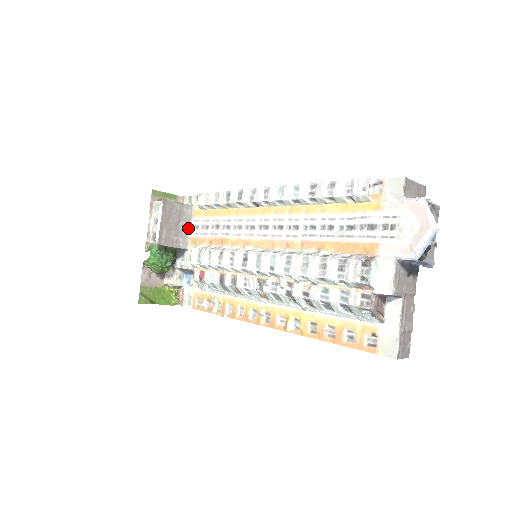
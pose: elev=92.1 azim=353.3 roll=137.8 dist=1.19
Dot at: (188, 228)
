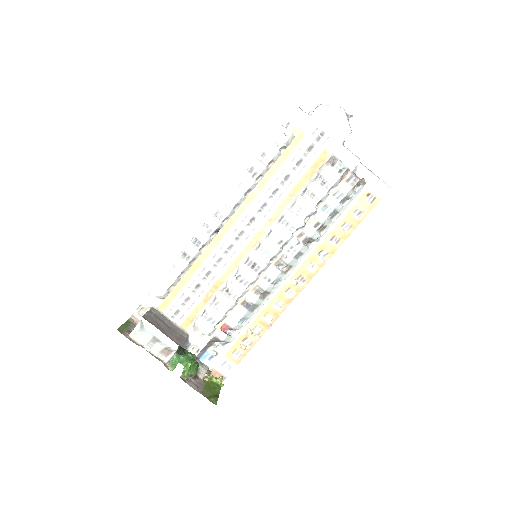
Dot at: (171, 322)
